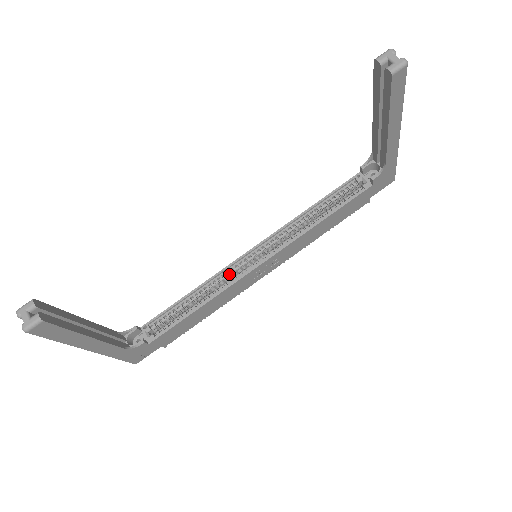
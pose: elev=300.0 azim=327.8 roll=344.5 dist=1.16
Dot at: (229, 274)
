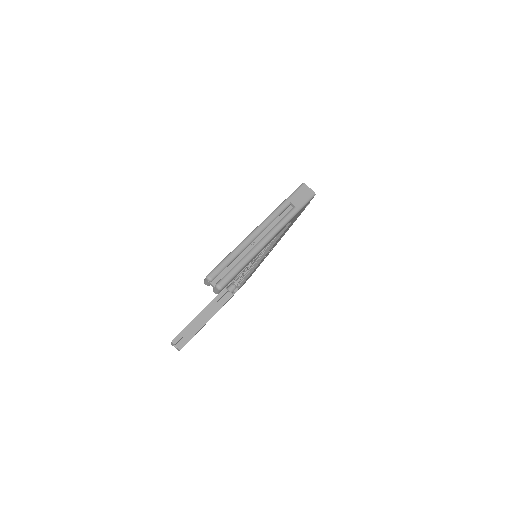
Dot at: occluded
